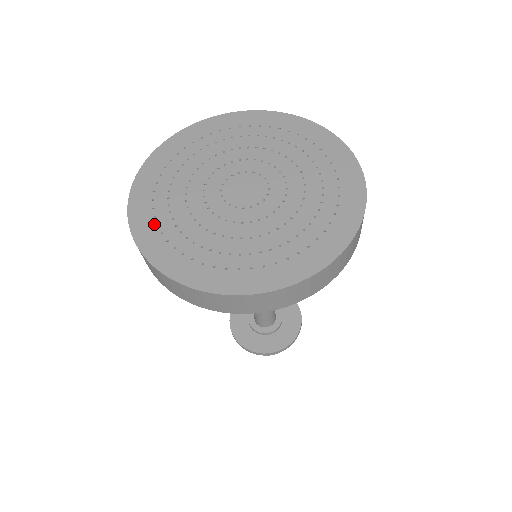
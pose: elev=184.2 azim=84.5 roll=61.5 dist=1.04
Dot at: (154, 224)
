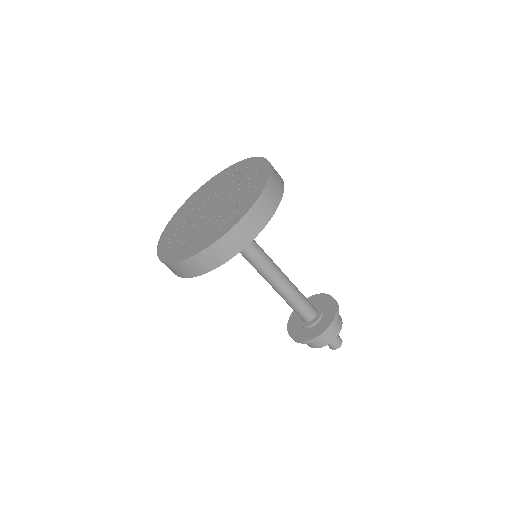
Dot at: (176, 219)
